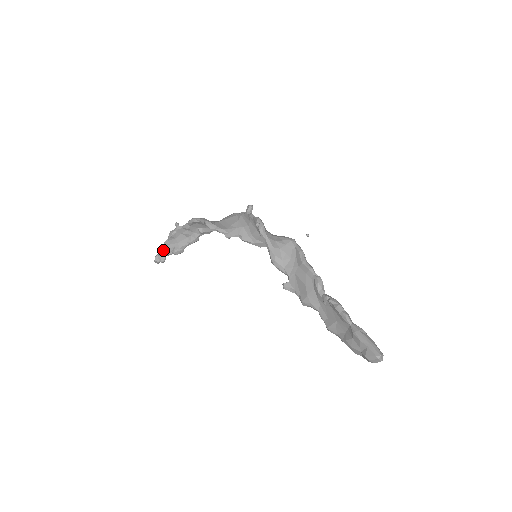
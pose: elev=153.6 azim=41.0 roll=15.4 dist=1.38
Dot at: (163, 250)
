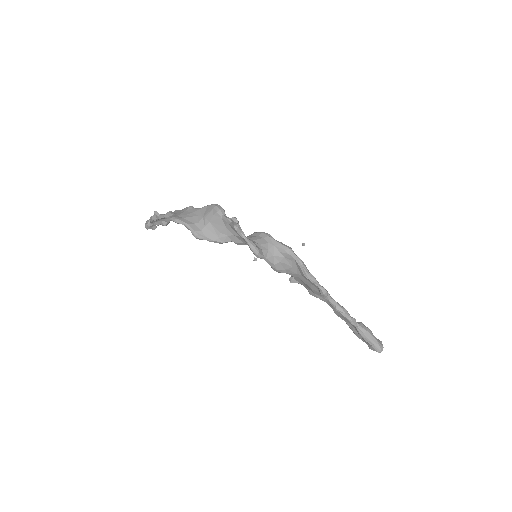
Dot at: (151, 223)
